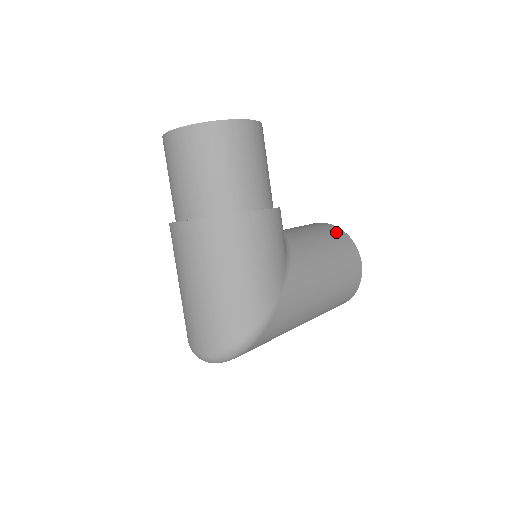
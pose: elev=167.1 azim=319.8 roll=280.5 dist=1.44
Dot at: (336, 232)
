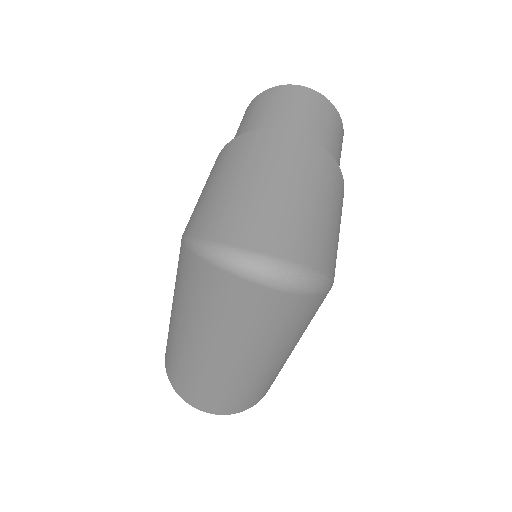
Dot at: occluded
